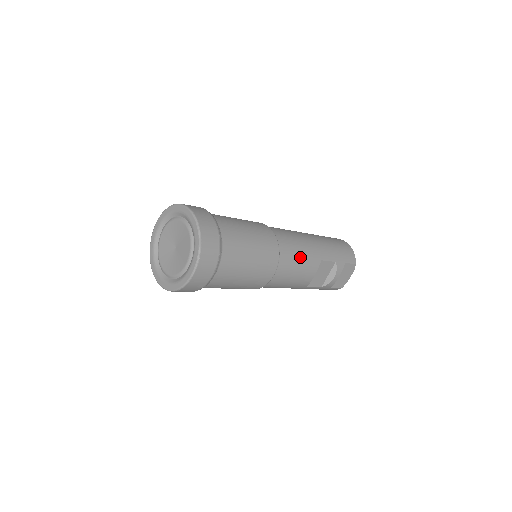
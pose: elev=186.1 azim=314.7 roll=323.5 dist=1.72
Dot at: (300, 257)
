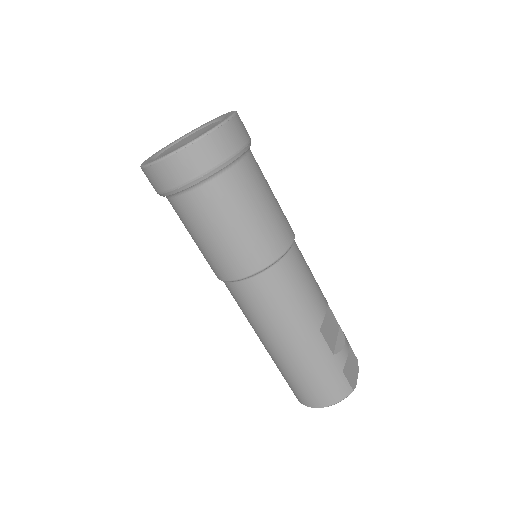
Dot at: occluded
